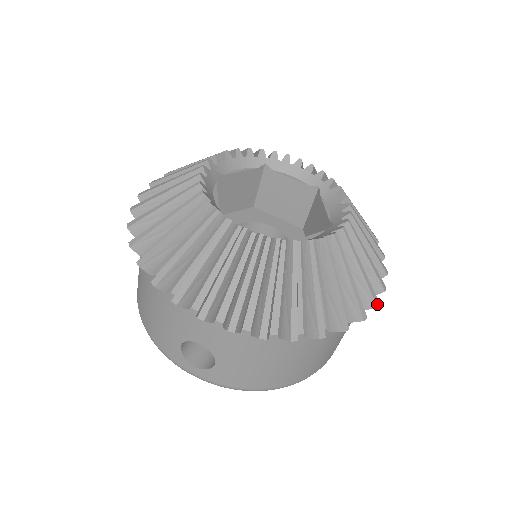
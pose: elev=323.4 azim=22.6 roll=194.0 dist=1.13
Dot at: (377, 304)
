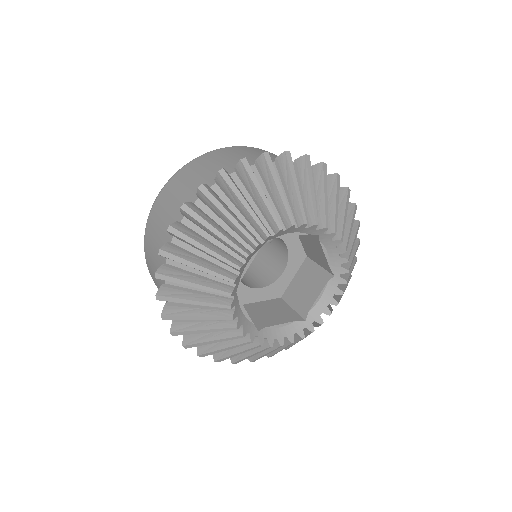
Dot at: occluded
